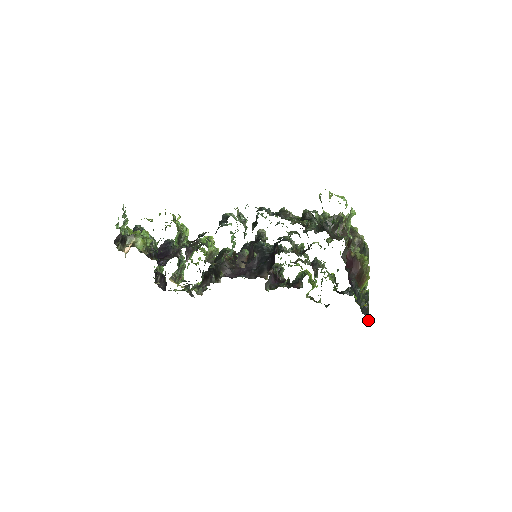
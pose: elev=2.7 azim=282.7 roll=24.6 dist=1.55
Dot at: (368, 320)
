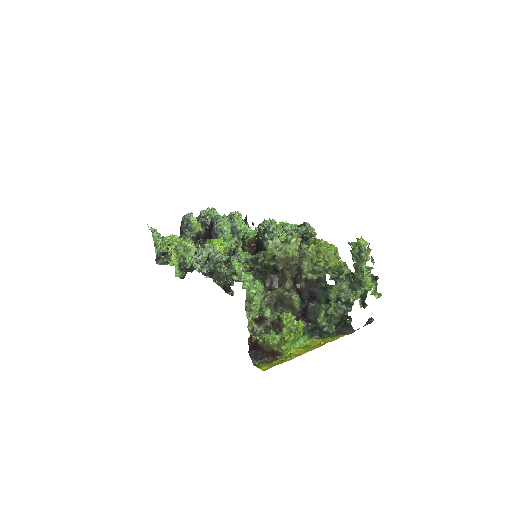
Dot at: occluded
